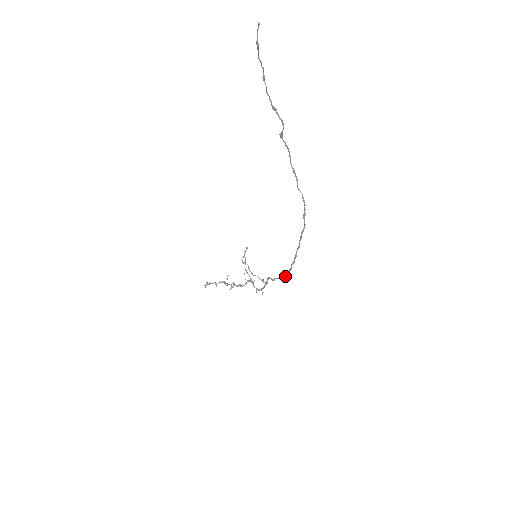
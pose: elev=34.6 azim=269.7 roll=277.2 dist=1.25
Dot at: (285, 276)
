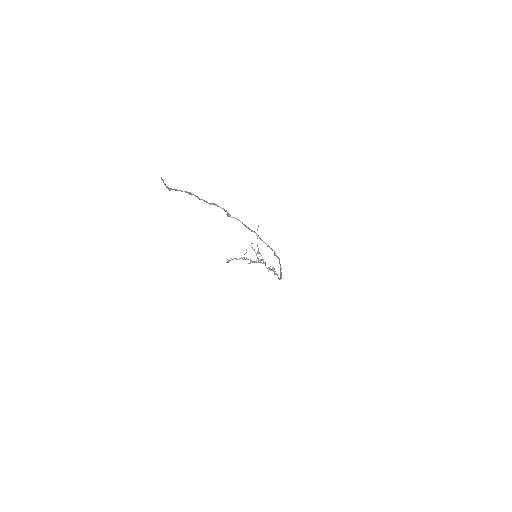
Dot at: (280, 279)
